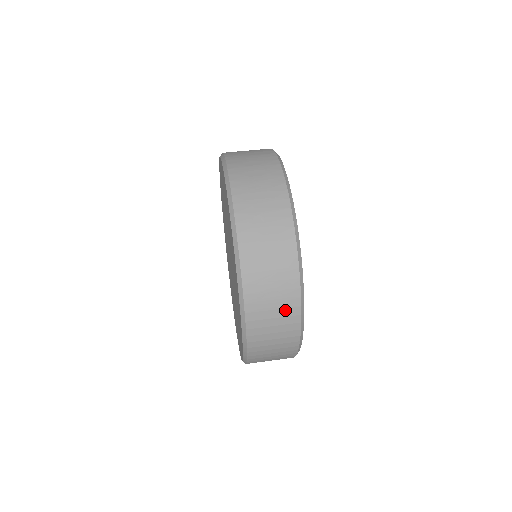
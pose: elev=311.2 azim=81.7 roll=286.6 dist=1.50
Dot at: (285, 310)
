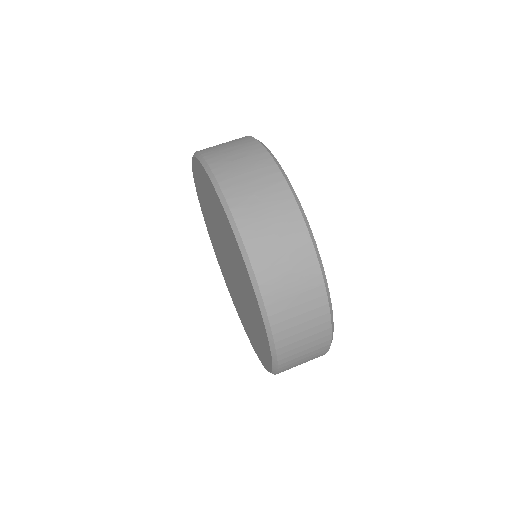
Dot at: (308, 293)
